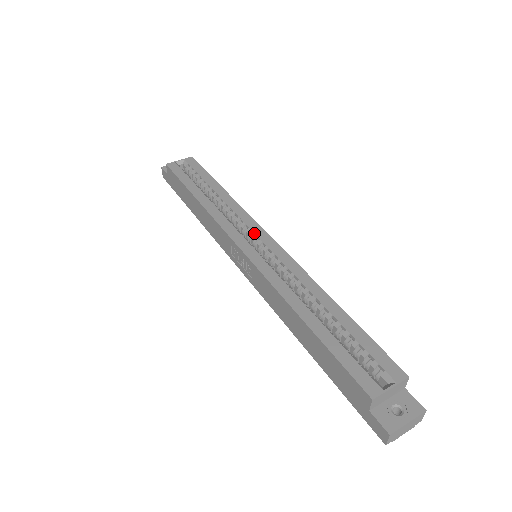
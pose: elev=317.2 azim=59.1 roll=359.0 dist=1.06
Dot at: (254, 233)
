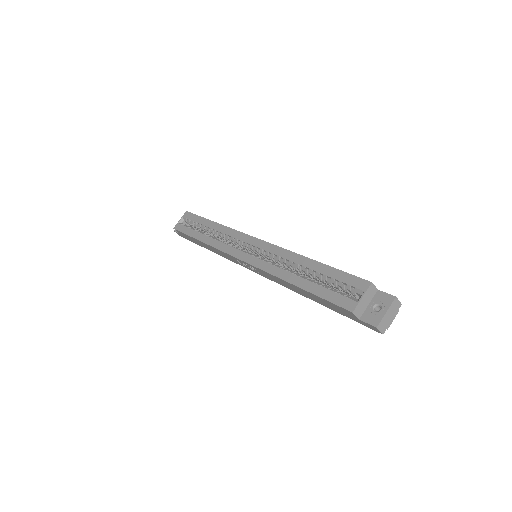
Dot at: (245, 242)
